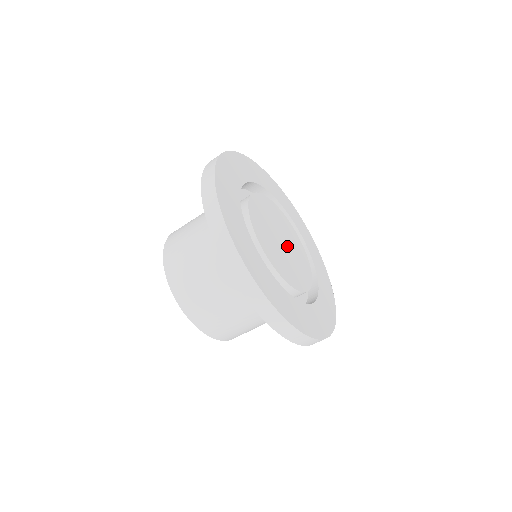
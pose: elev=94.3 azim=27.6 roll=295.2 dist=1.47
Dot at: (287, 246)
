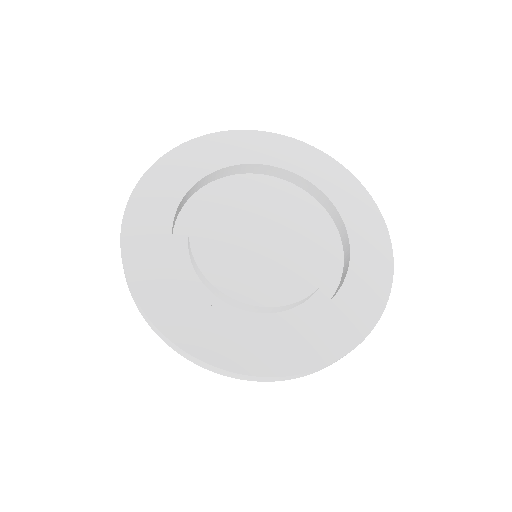
Dot at: (276, 238)
